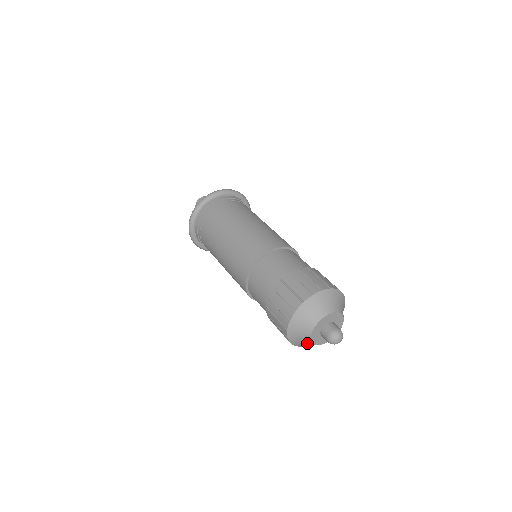
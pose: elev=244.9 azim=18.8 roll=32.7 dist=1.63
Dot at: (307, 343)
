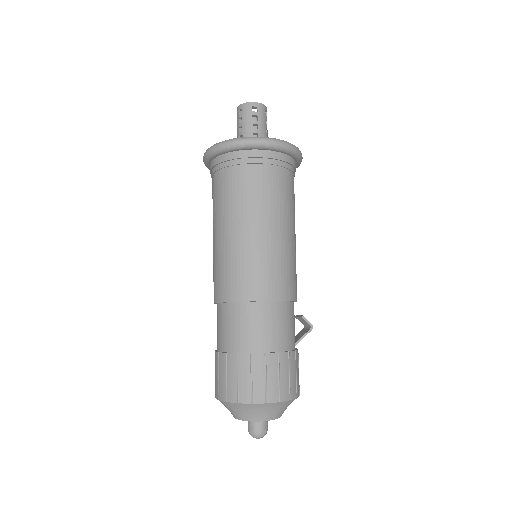
Dot at: occluded
